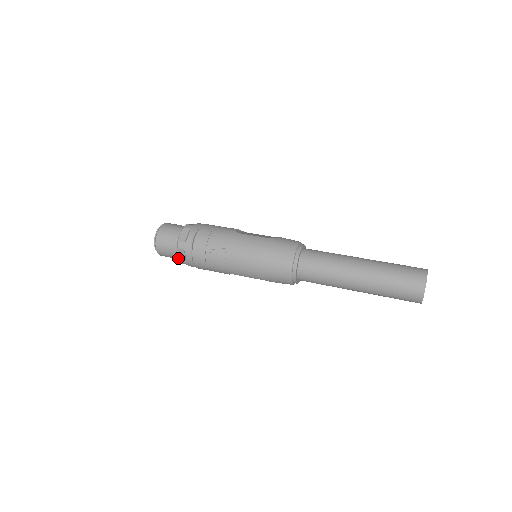
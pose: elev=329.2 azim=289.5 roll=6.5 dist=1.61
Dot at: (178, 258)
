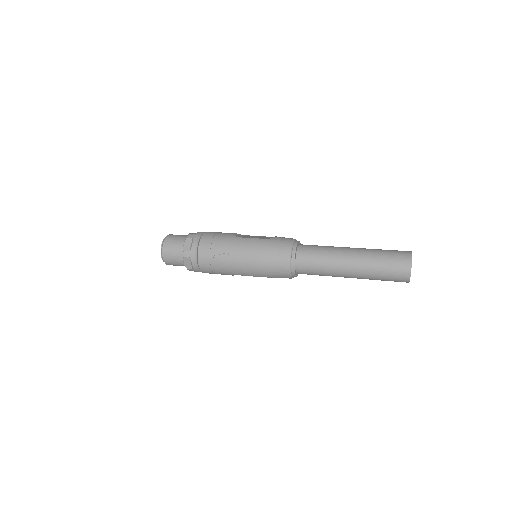
Dot at: (185, 266)
